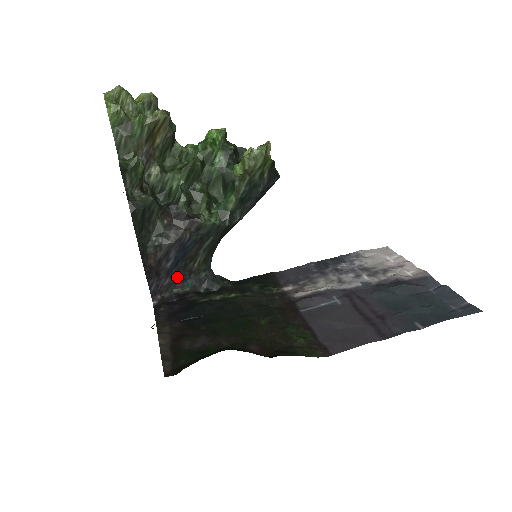
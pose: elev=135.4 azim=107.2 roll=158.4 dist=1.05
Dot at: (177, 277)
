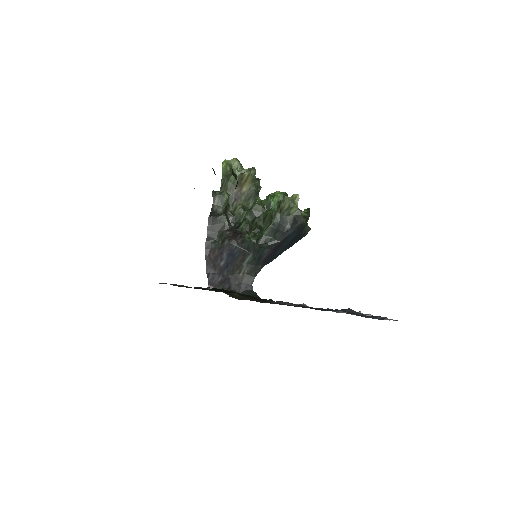
Dot at: (227, 278)
